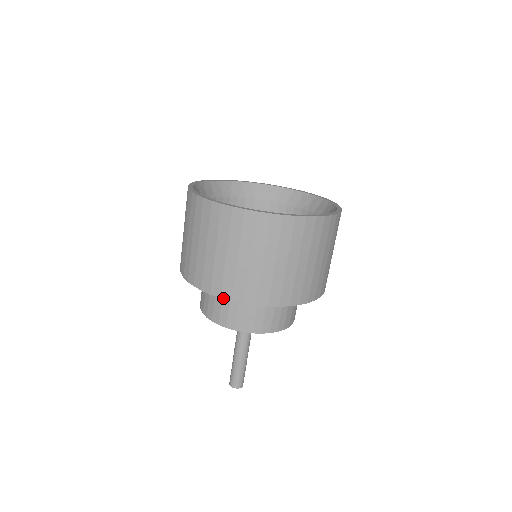
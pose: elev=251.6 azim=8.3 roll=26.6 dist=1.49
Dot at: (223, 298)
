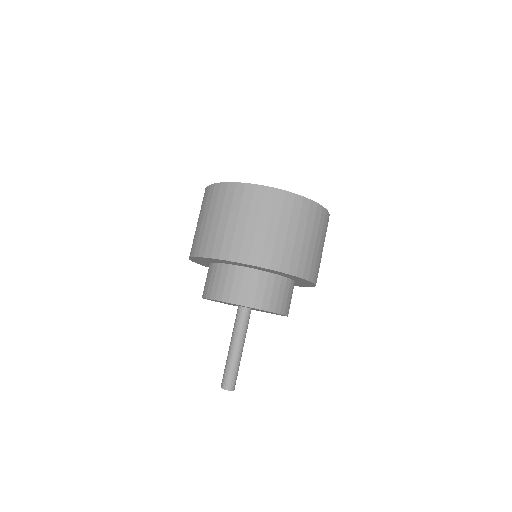
Dot at: (281, 272)
